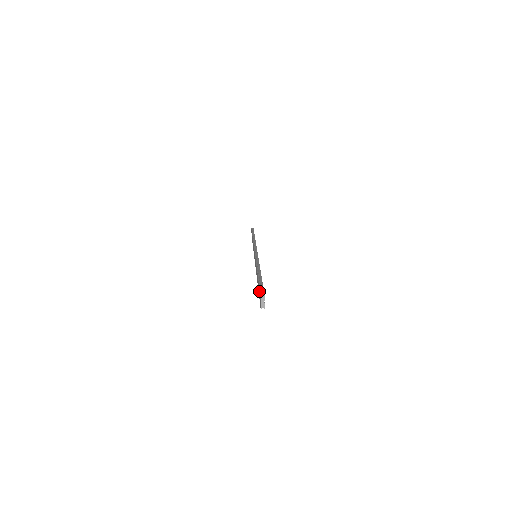
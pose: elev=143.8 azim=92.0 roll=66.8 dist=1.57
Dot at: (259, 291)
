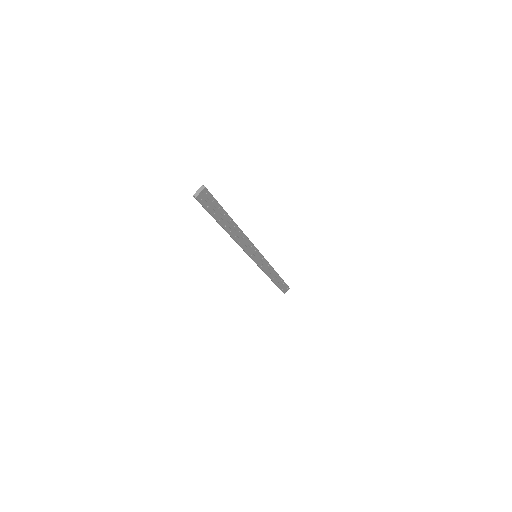
Dot at: (209, 199)
